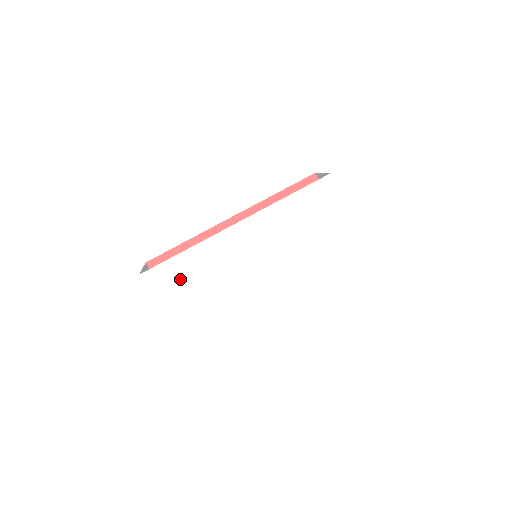
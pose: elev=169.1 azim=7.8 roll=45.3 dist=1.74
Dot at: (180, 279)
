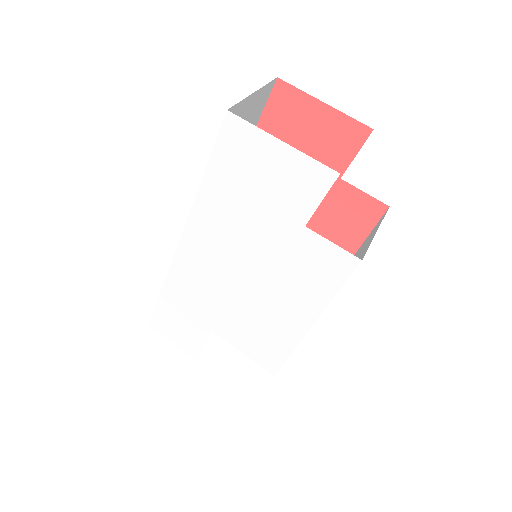
Dot at: (180, 321)
